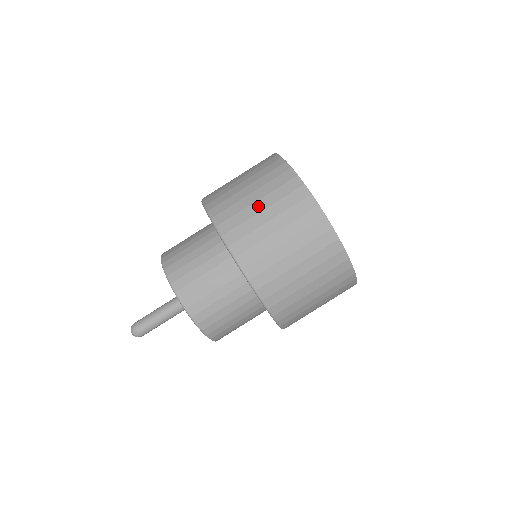
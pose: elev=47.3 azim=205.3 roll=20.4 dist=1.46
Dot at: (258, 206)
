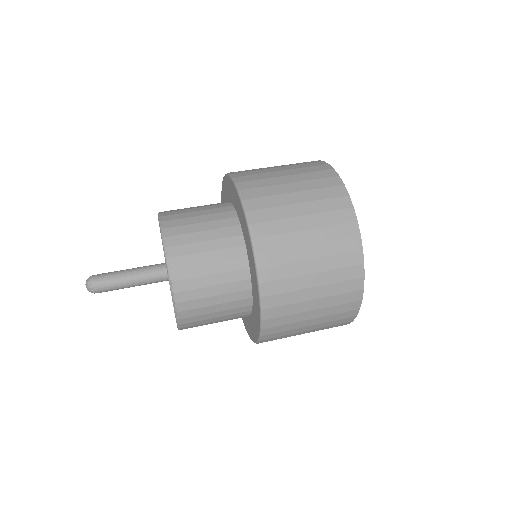
Dot at: (282, 173)
